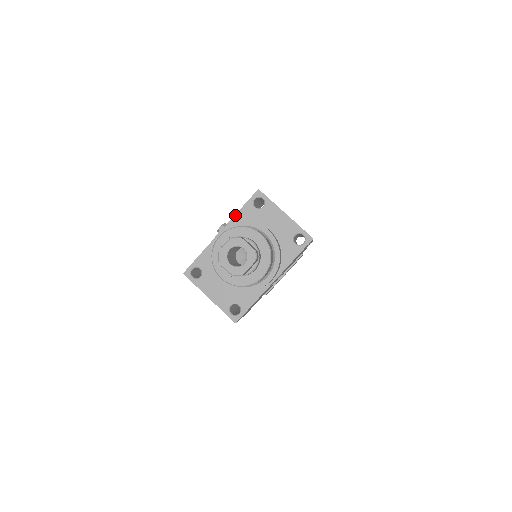
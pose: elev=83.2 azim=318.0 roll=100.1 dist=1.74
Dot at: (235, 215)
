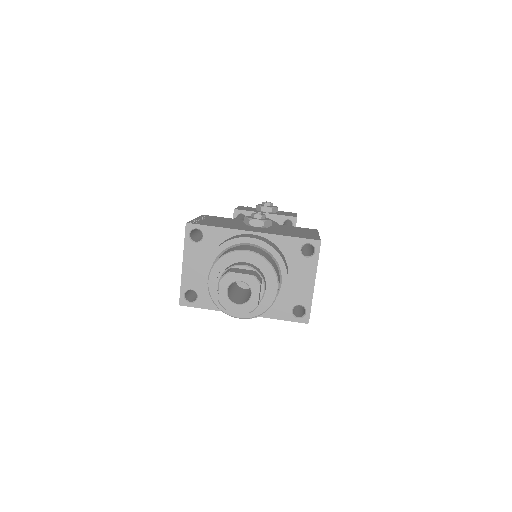
Dot at: (280, 235)
